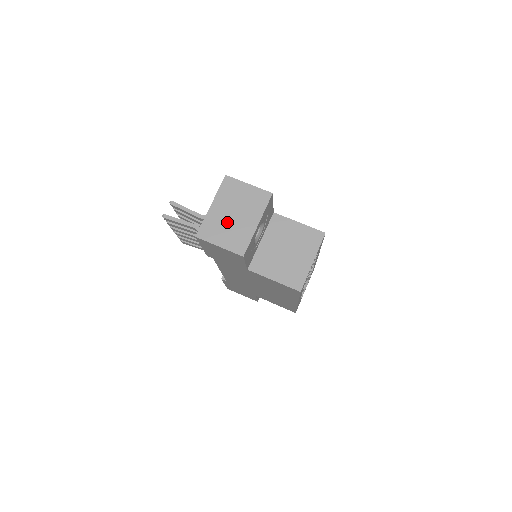
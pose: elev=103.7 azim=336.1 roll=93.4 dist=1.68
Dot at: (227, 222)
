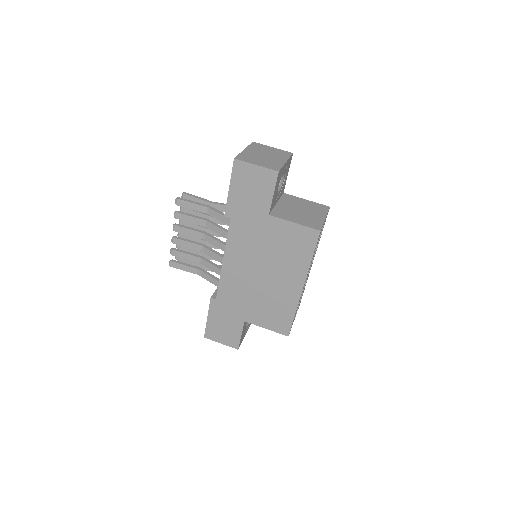
Dot at: (260, 157)
